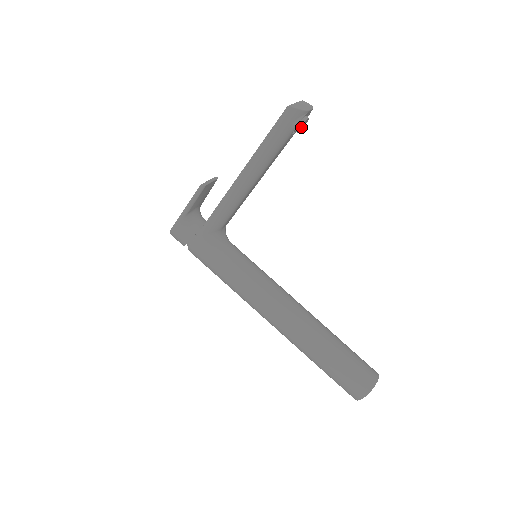
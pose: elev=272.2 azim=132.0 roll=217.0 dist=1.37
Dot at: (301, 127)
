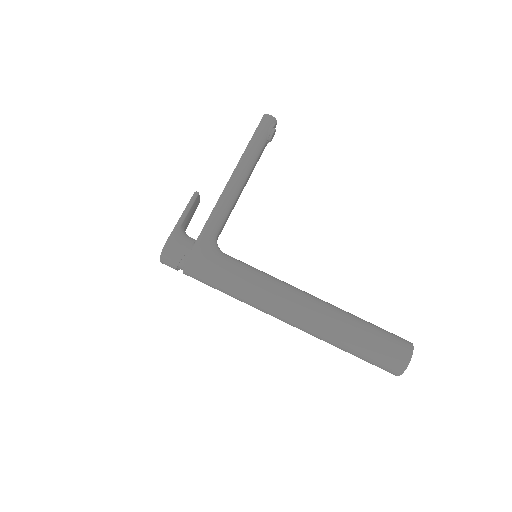
Dot at: (272, 136)
